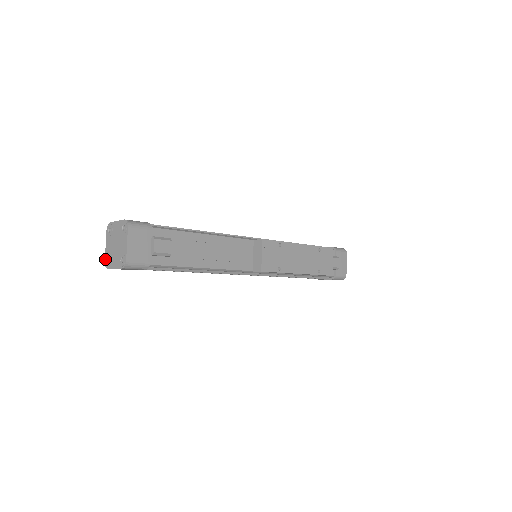
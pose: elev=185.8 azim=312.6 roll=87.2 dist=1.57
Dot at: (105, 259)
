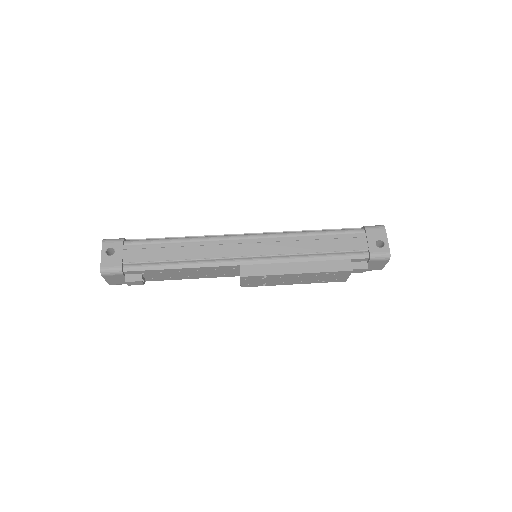
Dot at: occluded
